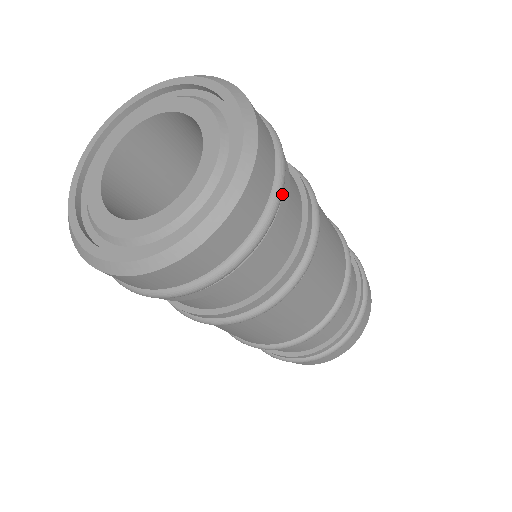
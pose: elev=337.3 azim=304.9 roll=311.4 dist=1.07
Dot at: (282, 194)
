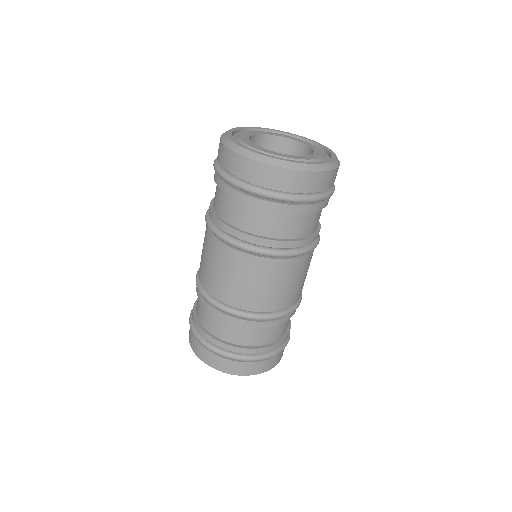
Dot at: occluded
